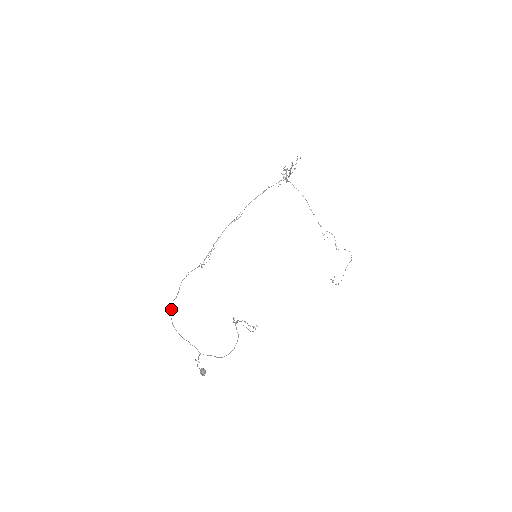
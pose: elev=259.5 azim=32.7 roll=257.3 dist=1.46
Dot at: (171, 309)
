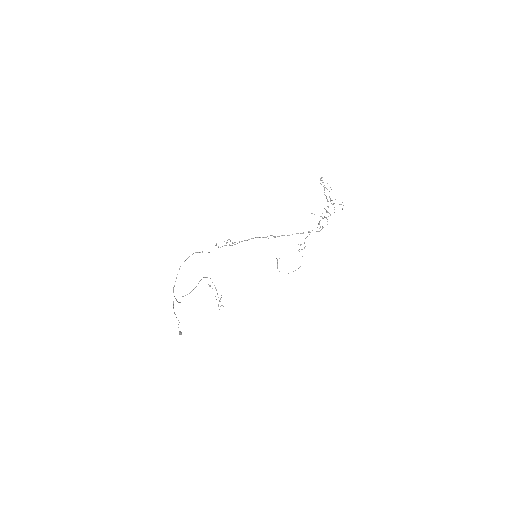
Dot at: occluded
